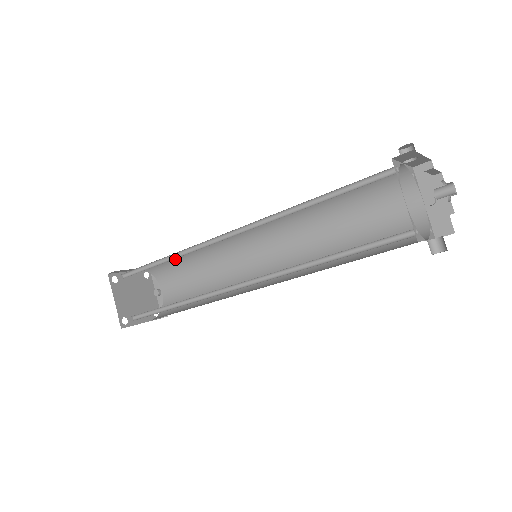
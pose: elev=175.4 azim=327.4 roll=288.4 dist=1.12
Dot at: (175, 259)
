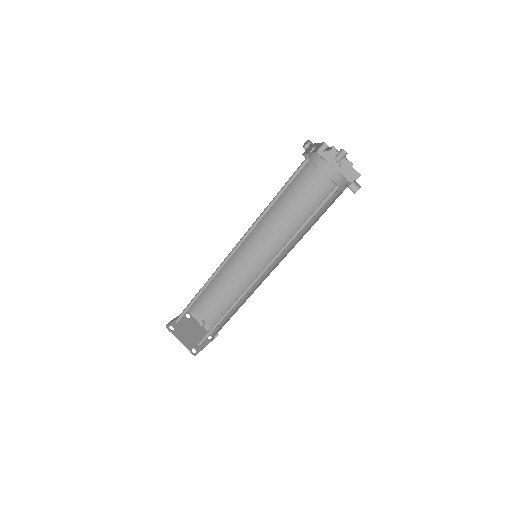
Dot at: (203, 292)
